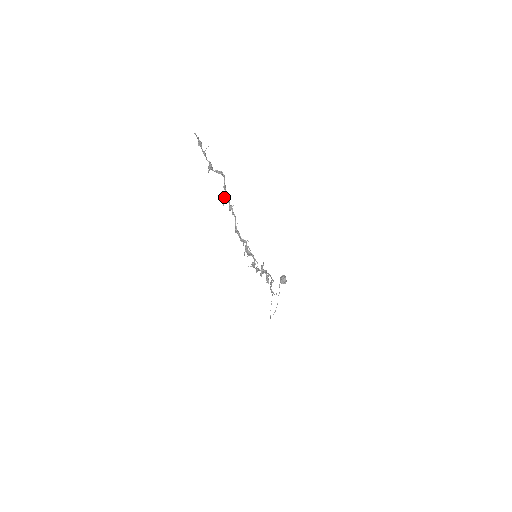
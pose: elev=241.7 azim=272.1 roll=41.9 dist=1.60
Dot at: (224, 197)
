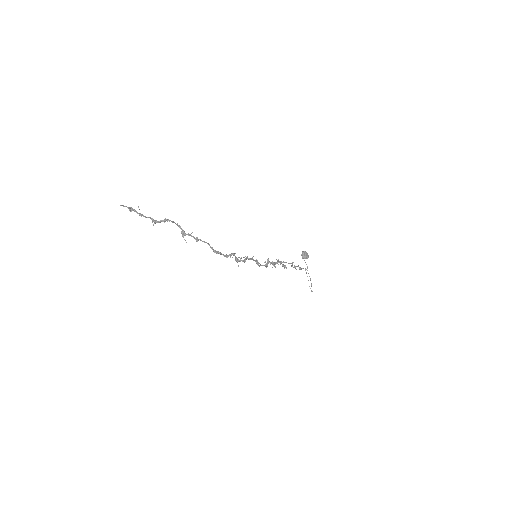
Dot at: (183, 235)
